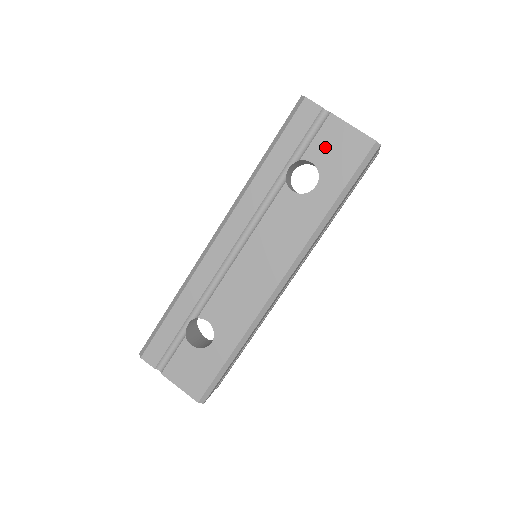
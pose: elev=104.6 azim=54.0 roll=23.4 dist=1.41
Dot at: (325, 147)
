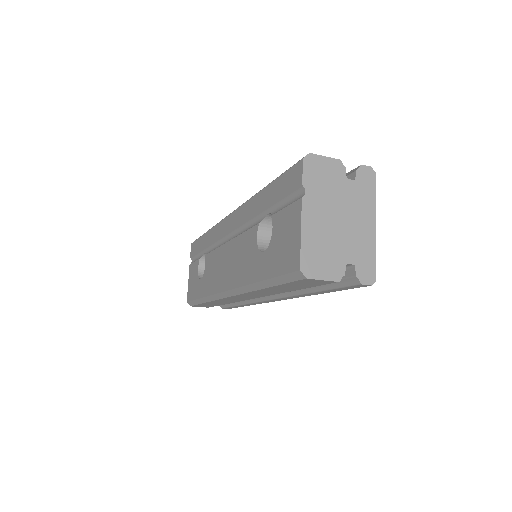
Dot at: (283, 226)
